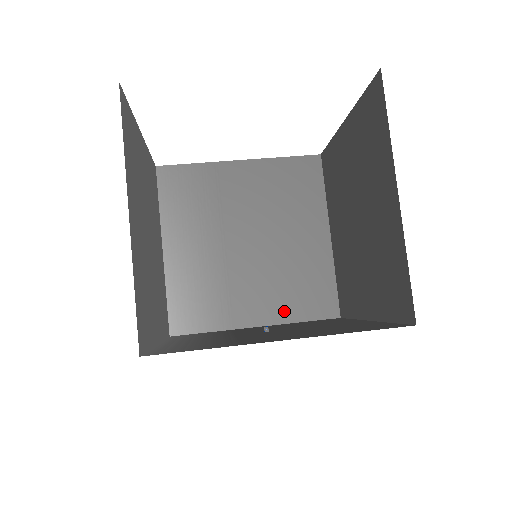
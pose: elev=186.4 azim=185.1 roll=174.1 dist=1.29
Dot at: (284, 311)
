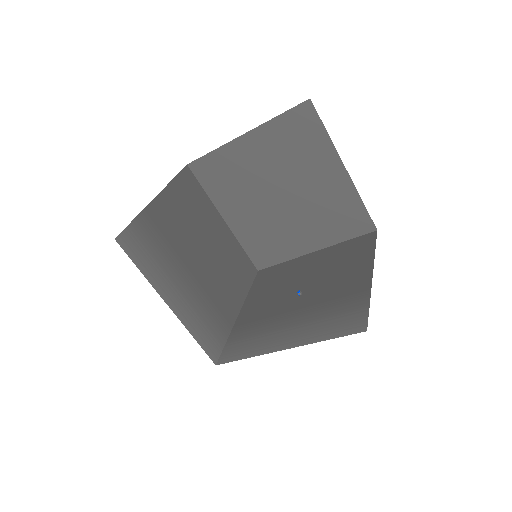
Dot at: (241, 290)
